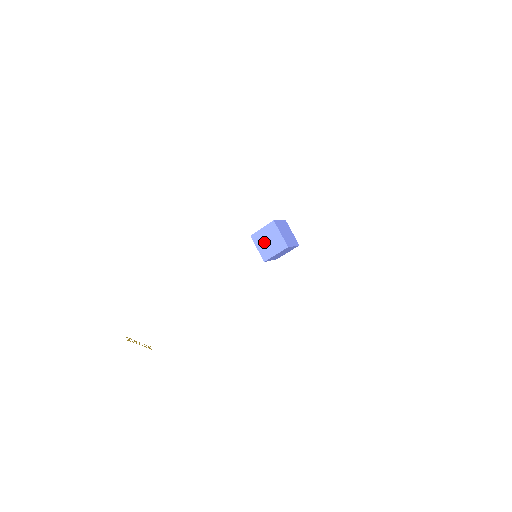
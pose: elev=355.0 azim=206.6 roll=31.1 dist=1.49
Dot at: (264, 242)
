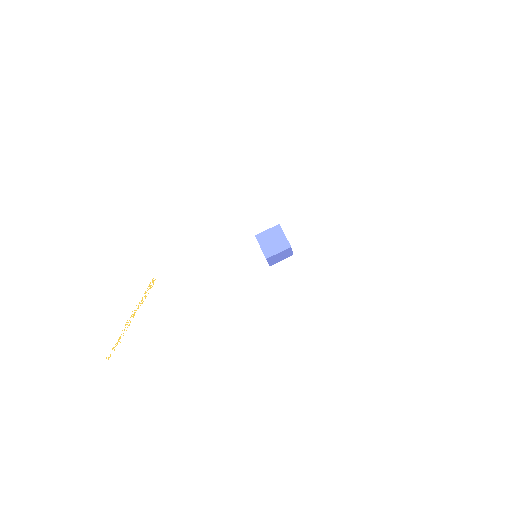
Dot at: (268, 242)
